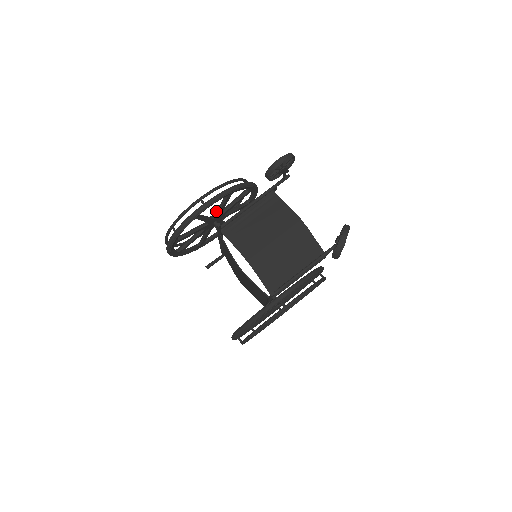
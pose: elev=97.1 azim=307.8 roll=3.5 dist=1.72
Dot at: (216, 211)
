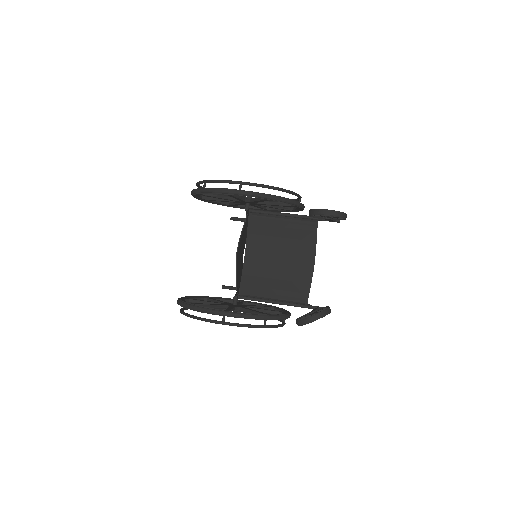
Dot at: (253, 198)
